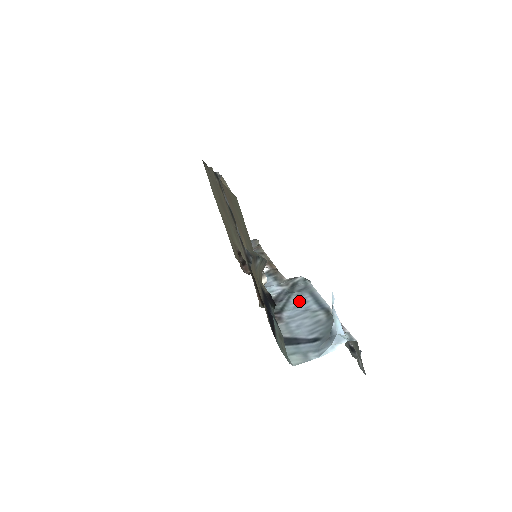
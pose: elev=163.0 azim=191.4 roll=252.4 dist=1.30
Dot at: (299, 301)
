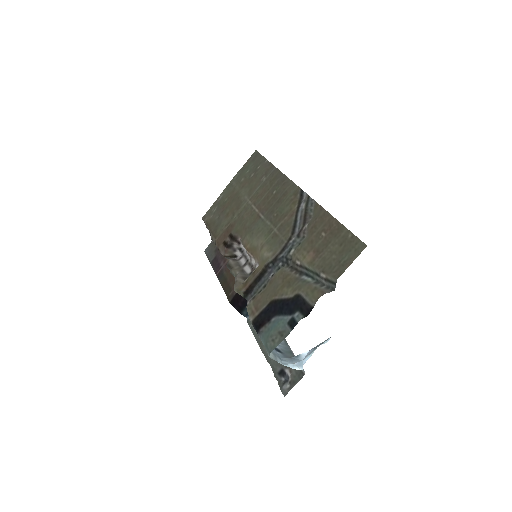
Dot at: occluded
